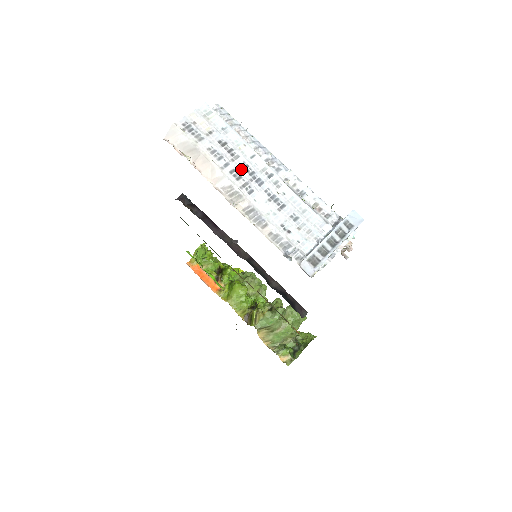
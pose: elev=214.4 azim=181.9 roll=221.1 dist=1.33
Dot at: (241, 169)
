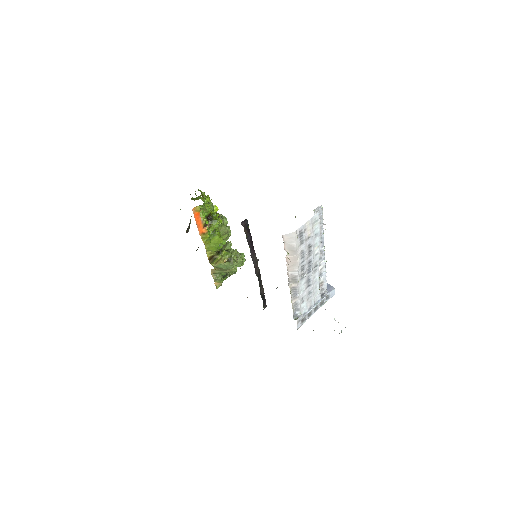
Dot at: (307, 264)
